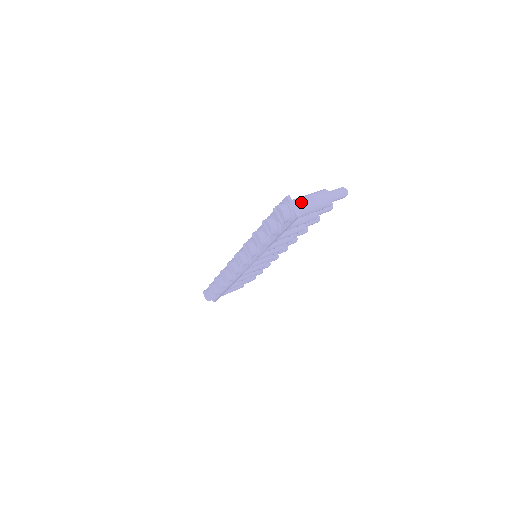
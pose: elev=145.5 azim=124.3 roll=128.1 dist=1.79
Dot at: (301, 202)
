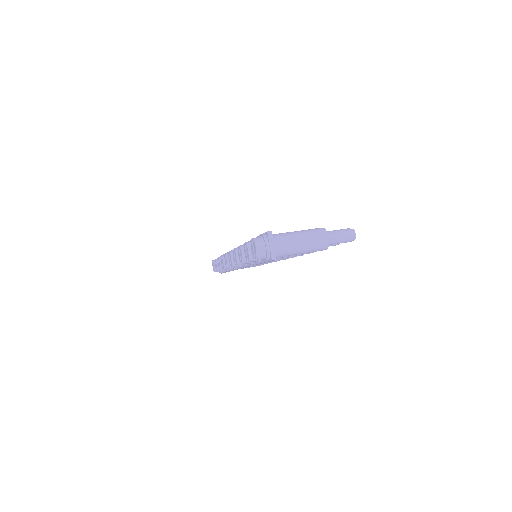
Dot at: (285, 241)
